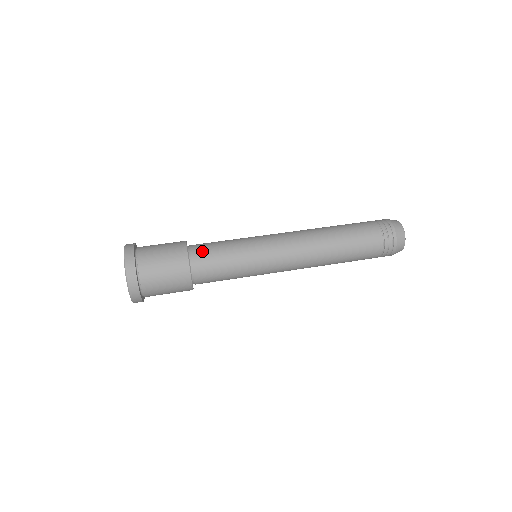
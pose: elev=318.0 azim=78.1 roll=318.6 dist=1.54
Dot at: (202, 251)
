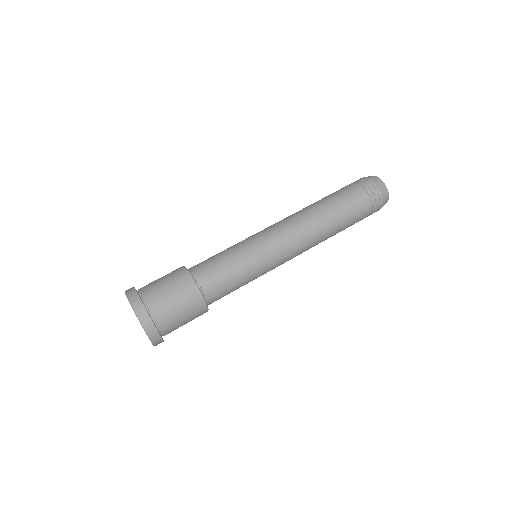
Dot at: (214, 287)
